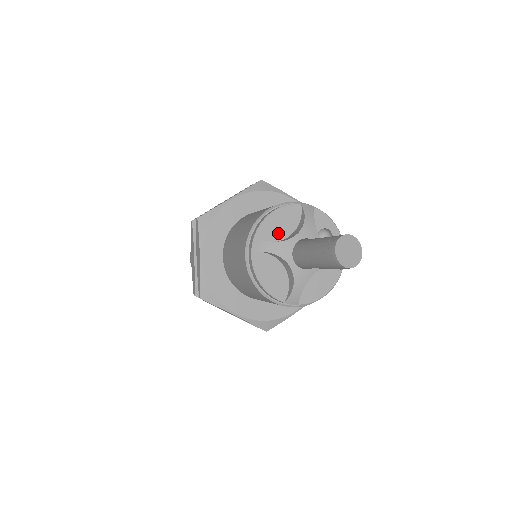
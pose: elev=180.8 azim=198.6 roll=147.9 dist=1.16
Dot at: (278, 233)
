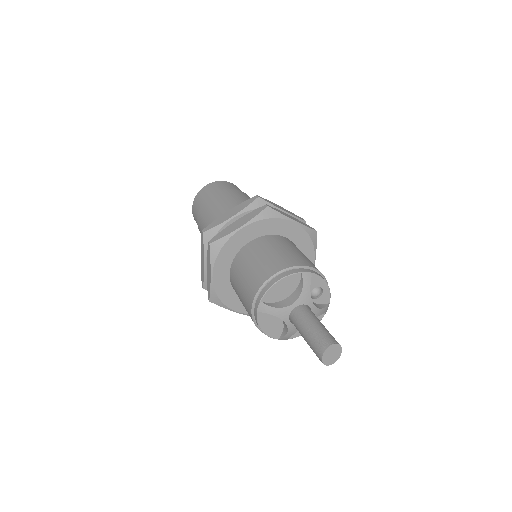
Dot at: (280, 296)
